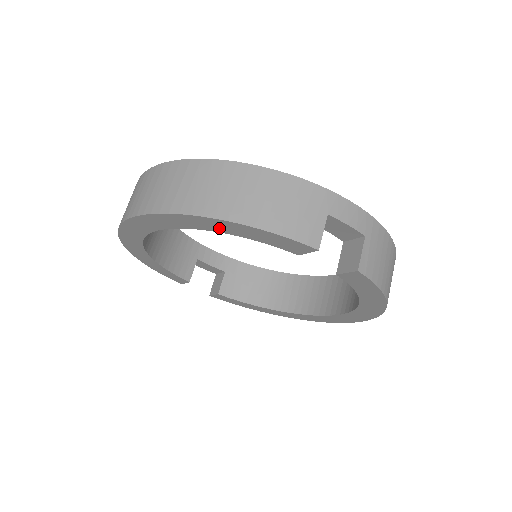
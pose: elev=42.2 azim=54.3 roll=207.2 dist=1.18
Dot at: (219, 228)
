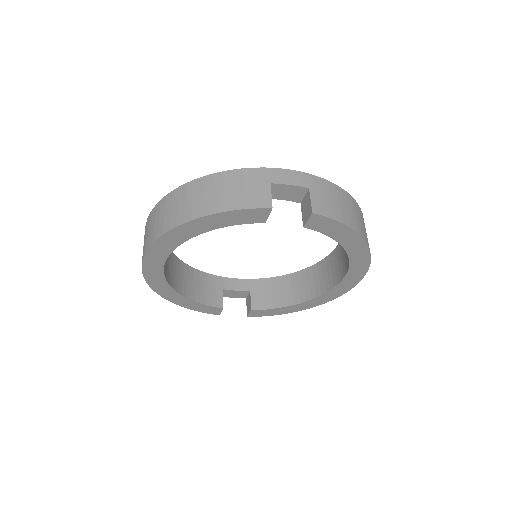
Dot at: (200, 229)
